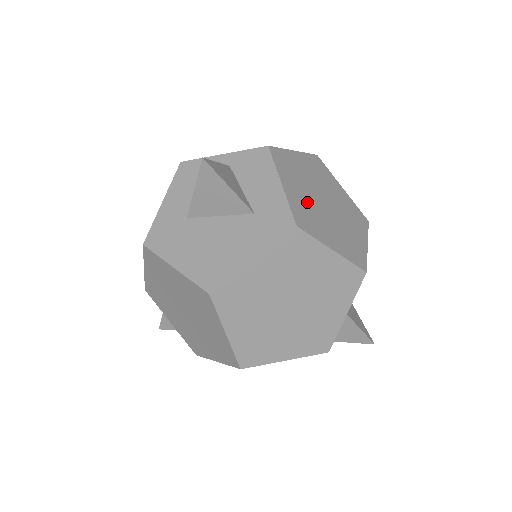
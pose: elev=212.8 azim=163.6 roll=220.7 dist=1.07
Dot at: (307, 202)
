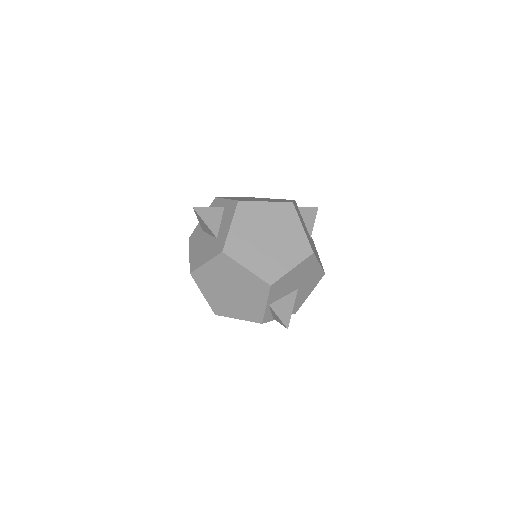
Dot at: (247, 237)
